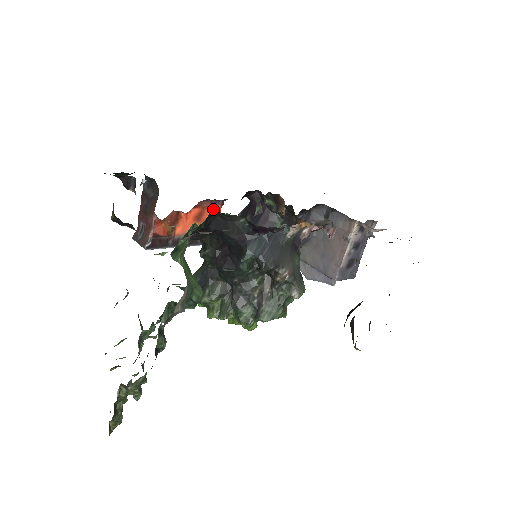
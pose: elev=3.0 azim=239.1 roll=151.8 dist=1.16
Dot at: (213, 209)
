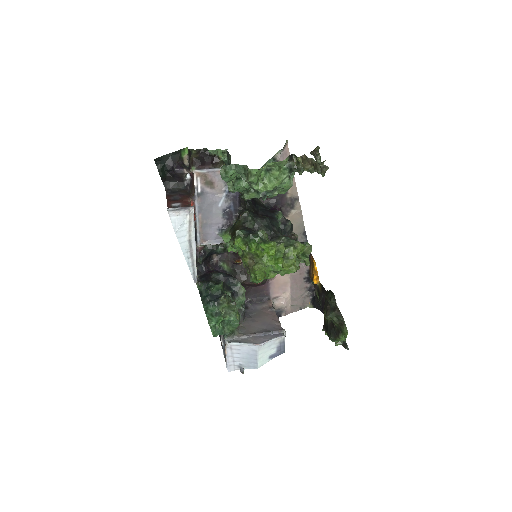
Dot at: occluded
